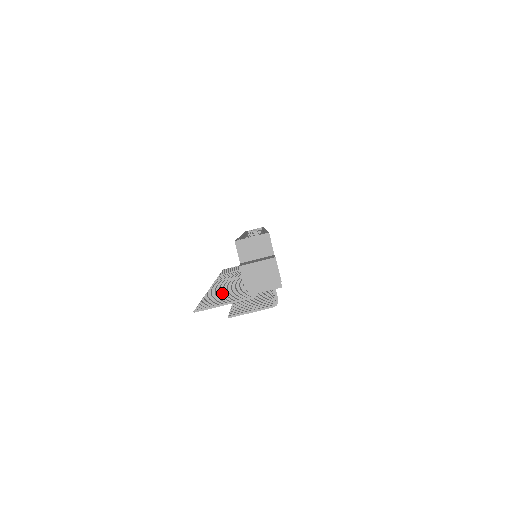
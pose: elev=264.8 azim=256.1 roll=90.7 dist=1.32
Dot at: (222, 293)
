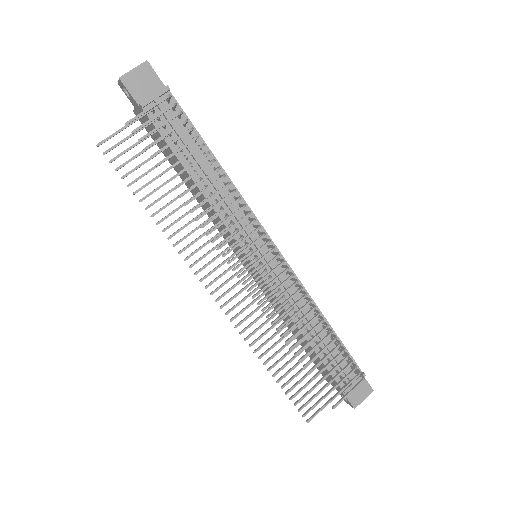
Dot at: (164, 195)
